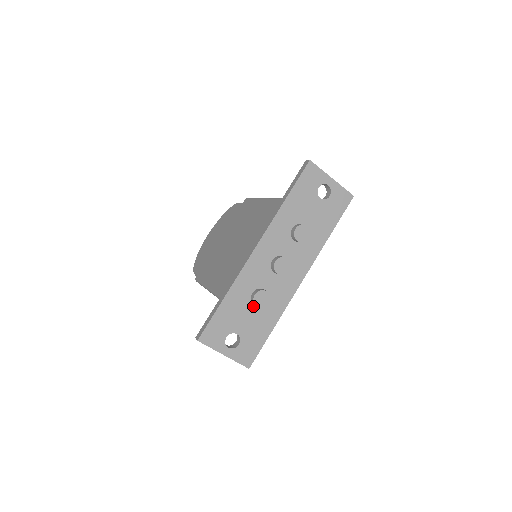
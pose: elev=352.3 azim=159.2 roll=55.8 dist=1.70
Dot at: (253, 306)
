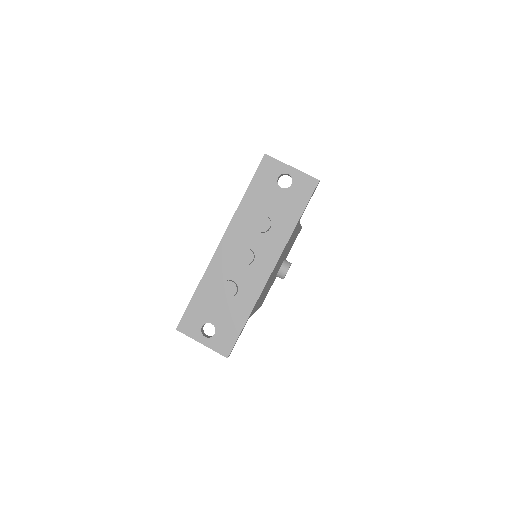
Dot at: (224, 297)
